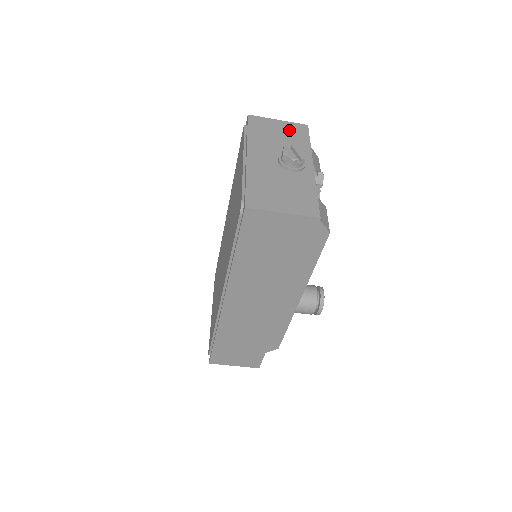
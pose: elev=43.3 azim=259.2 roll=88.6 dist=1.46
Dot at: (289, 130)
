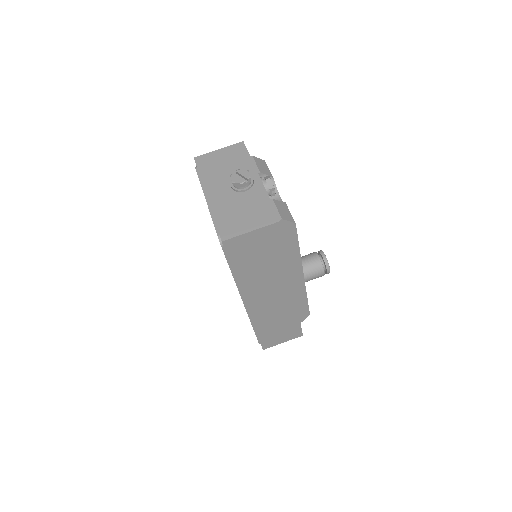
Dot at: (230, 154)
